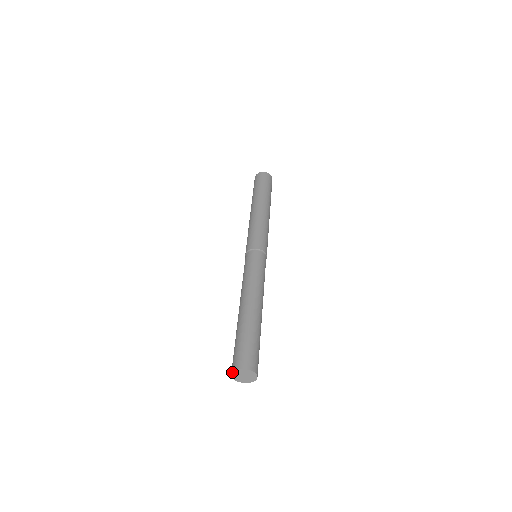
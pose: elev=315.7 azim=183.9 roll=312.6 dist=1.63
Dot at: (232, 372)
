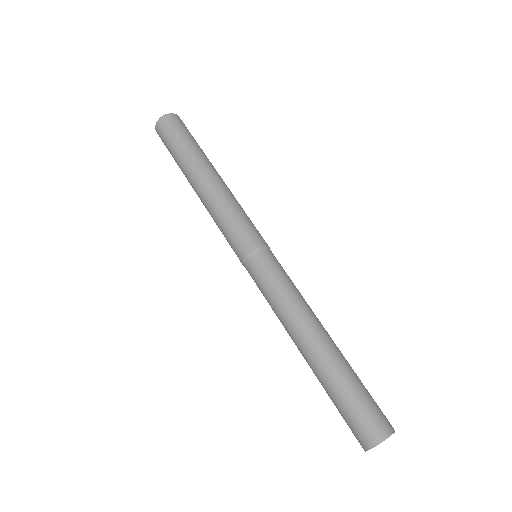
Dot at: (365, 451)
